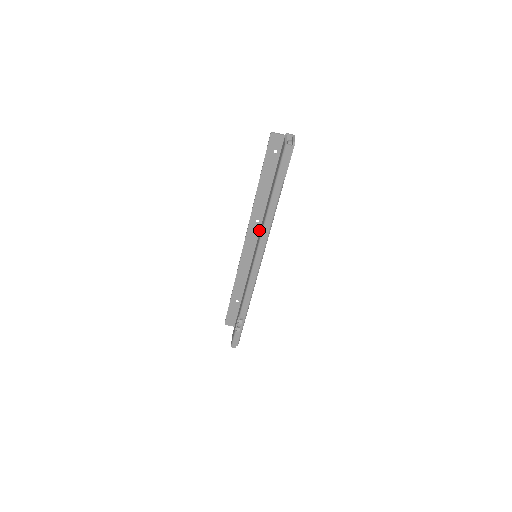
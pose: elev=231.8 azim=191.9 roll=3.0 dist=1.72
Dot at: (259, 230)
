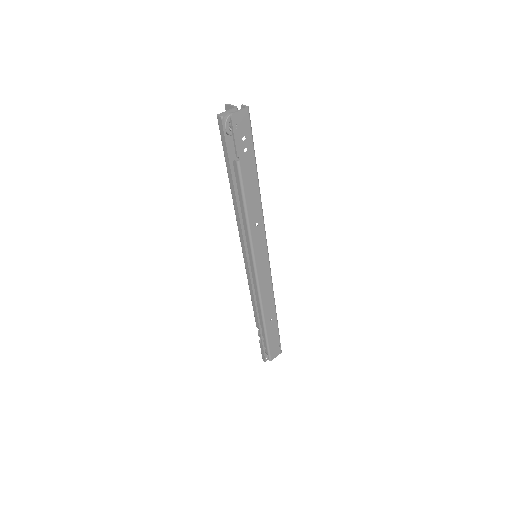
Dot at: occluded
